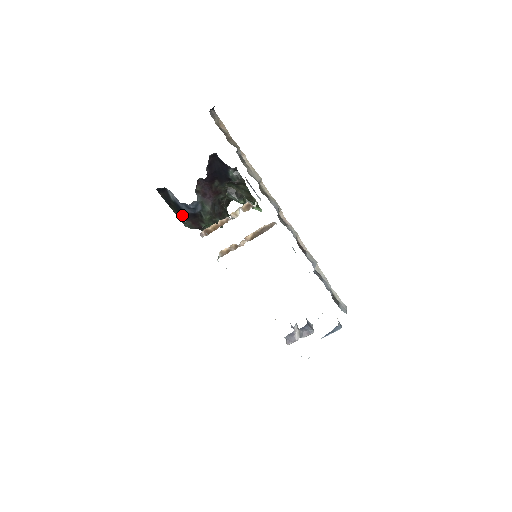
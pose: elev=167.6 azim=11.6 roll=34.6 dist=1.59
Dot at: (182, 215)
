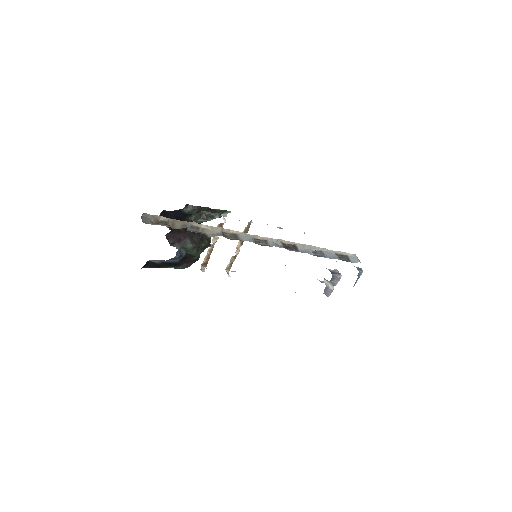
Dot at: (175, 265)
